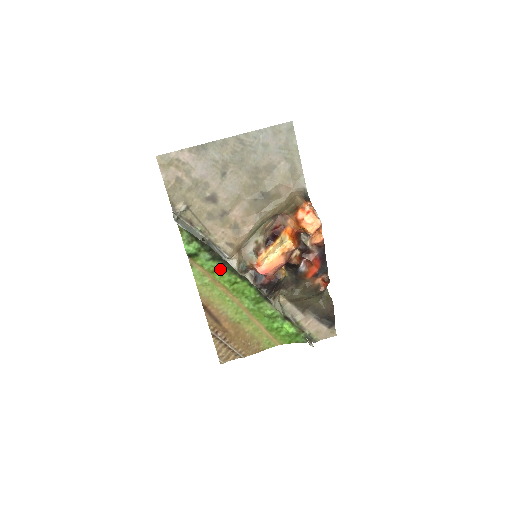
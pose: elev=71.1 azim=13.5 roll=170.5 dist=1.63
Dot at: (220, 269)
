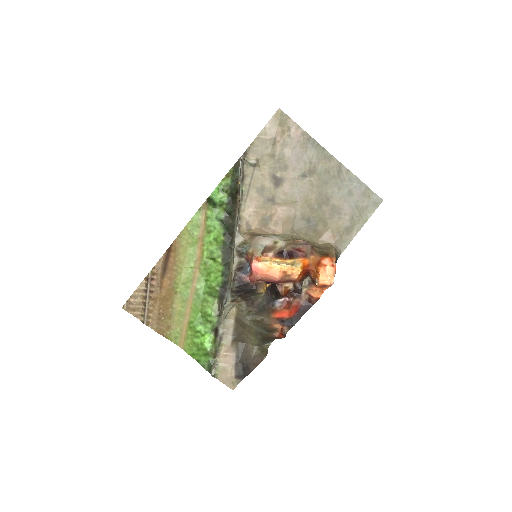
Dot at: (217, 236)
